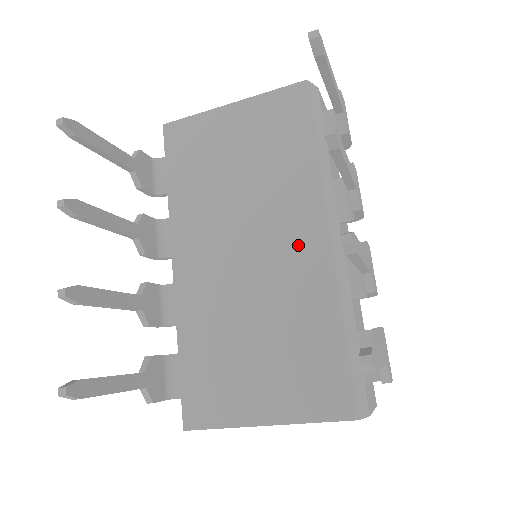
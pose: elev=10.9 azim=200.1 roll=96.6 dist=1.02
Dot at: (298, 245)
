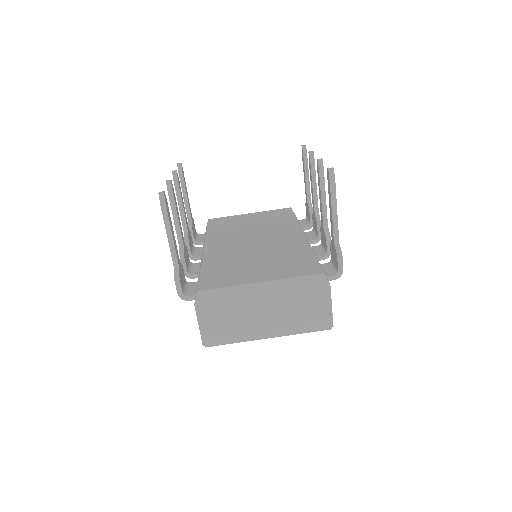
Dot at: (285, 237)
